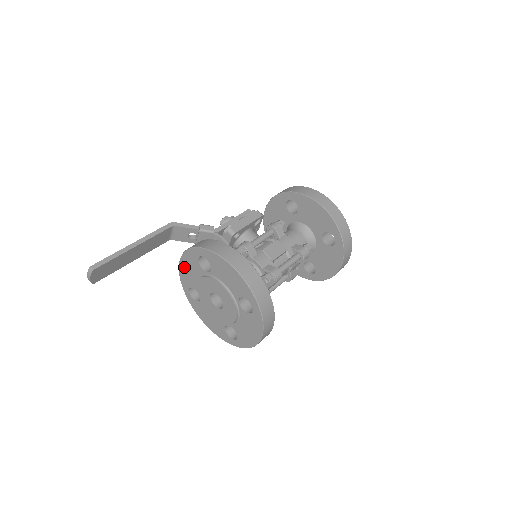
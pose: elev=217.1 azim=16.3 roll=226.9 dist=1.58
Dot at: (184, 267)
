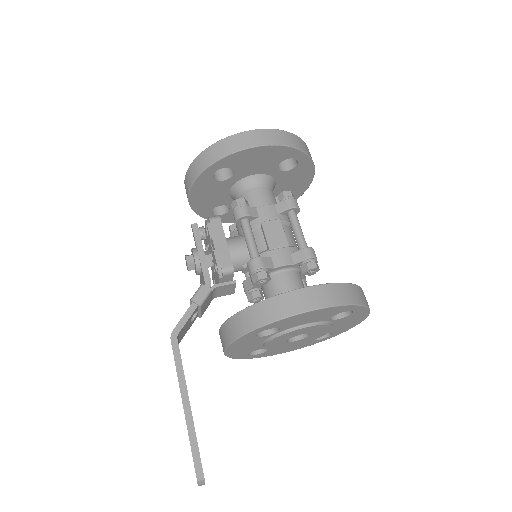
Dot at: (234, 351)
